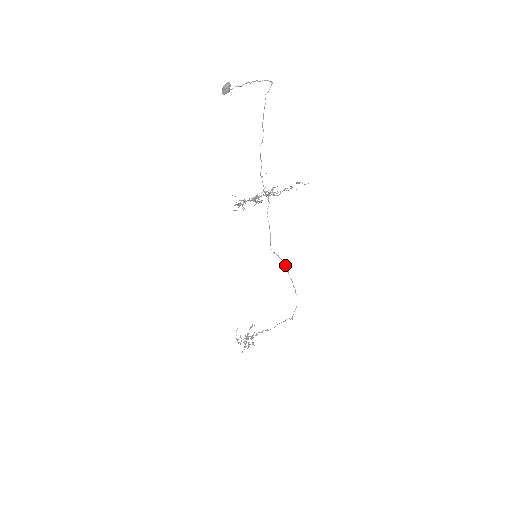
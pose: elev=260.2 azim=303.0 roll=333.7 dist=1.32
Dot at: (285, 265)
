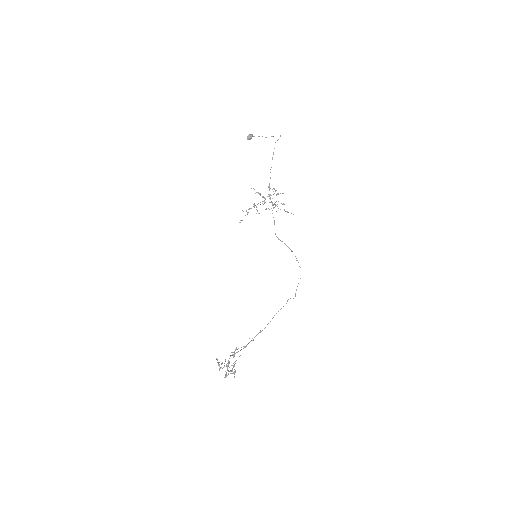
Dot at: (288, 247)
